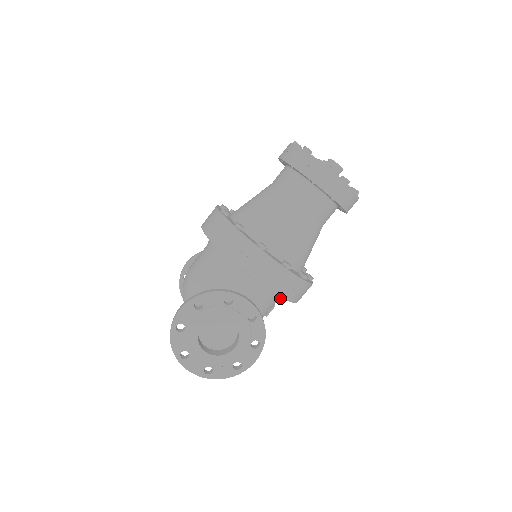
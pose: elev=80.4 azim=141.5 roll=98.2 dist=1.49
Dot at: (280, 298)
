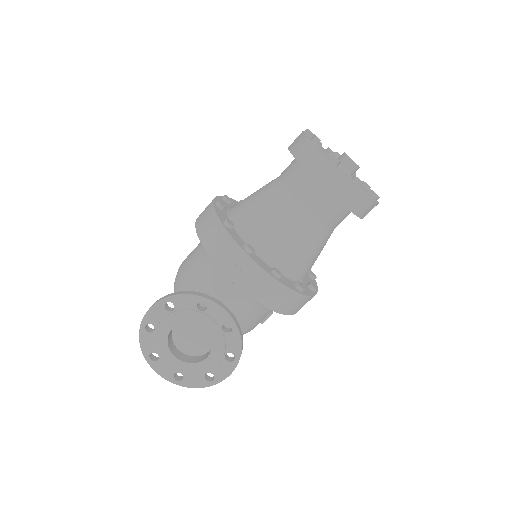
Dot at: occluded
